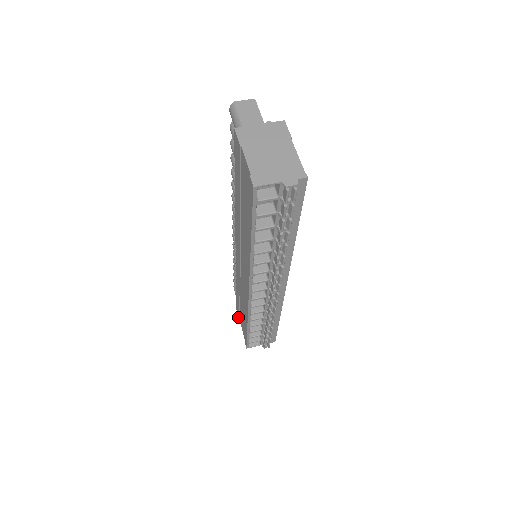
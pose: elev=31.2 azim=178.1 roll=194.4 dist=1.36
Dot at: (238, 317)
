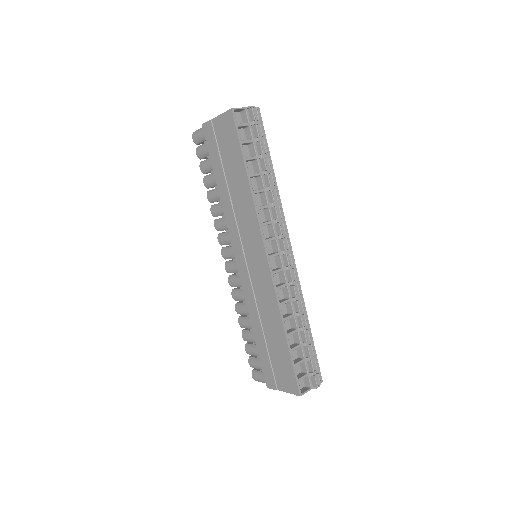
Dot at: (273, 389)
